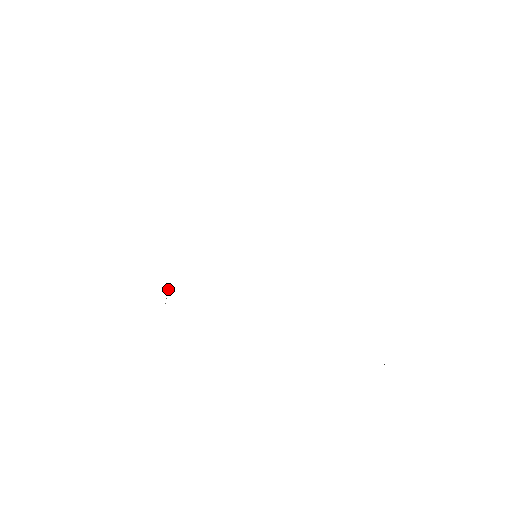
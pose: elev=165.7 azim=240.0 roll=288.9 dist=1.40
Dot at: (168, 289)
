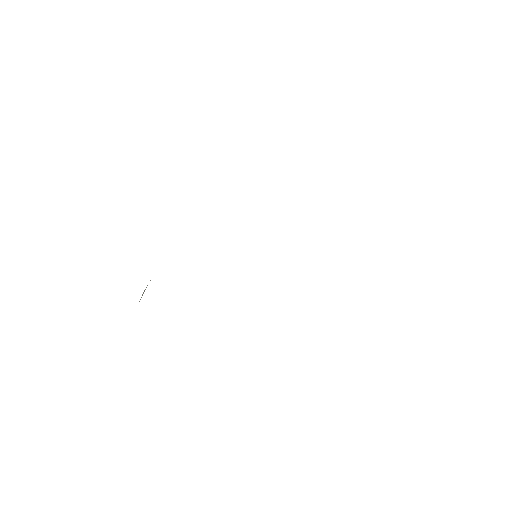
Dot at: occluded
